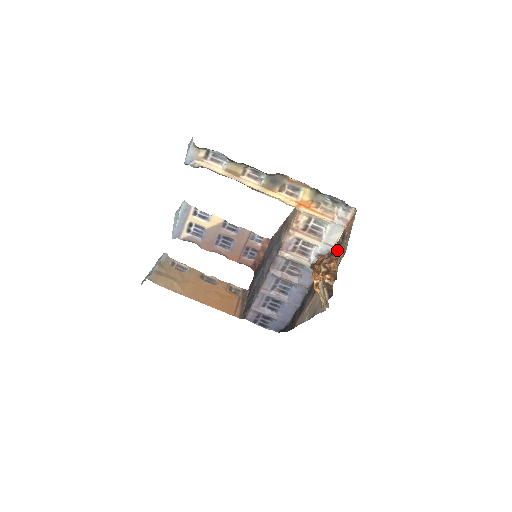
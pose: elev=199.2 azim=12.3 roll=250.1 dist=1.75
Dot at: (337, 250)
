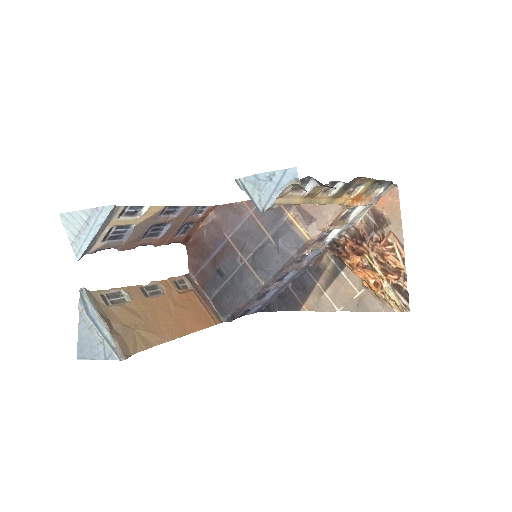
Dot at: (373, 233)
